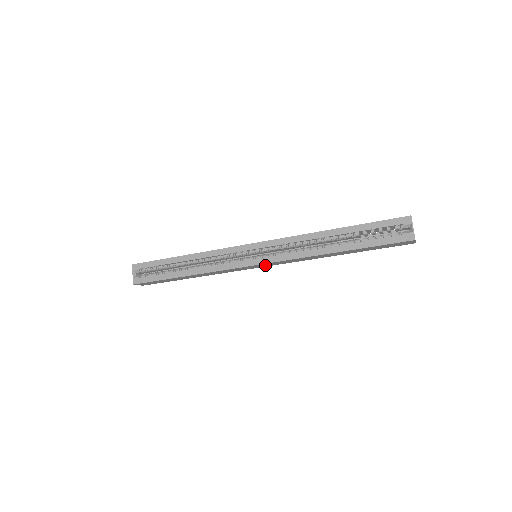
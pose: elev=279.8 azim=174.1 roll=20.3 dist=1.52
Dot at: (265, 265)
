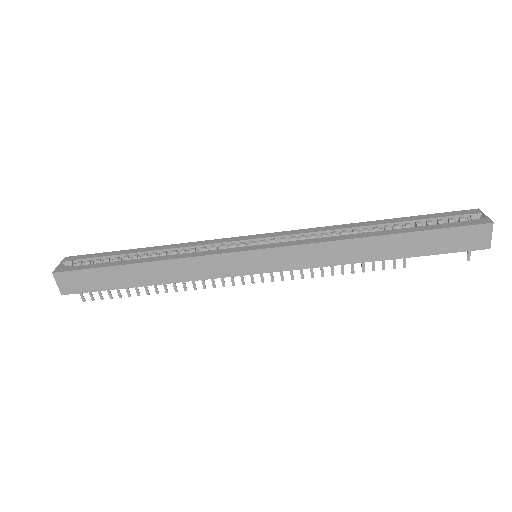
Dot at: (268, 262)
